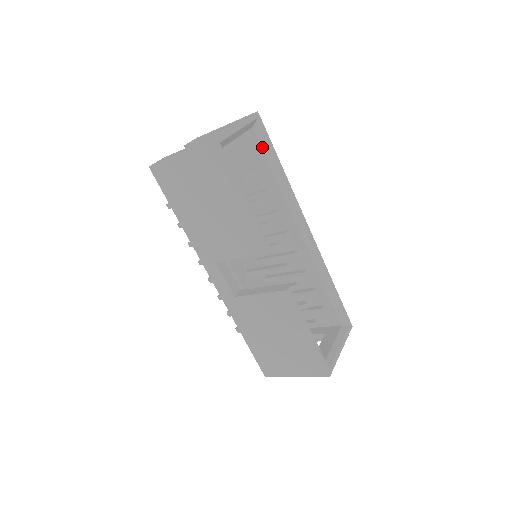
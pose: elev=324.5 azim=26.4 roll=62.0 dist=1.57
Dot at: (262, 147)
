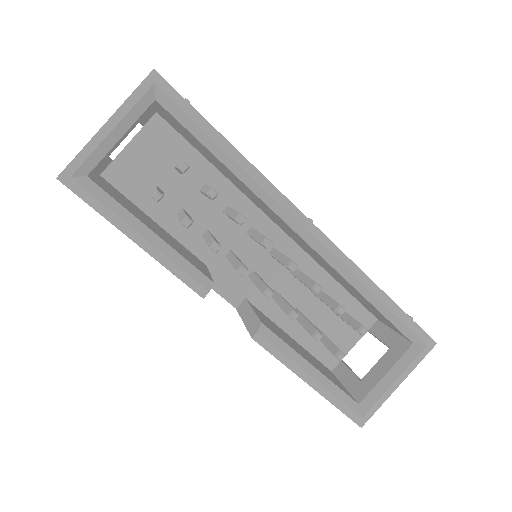
Dot at: (183, 125)
